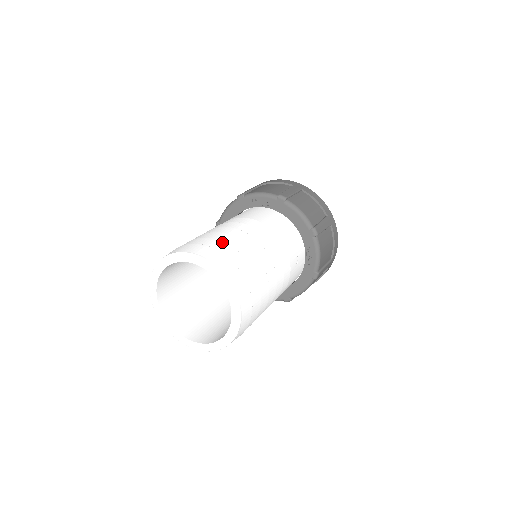
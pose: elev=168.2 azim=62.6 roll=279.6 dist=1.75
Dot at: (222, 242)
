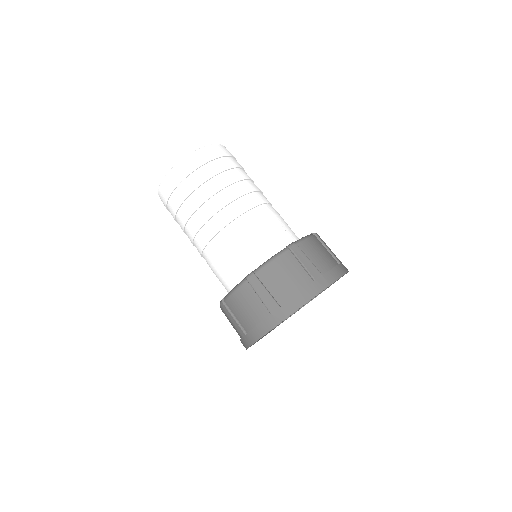
Dot at: occluded
